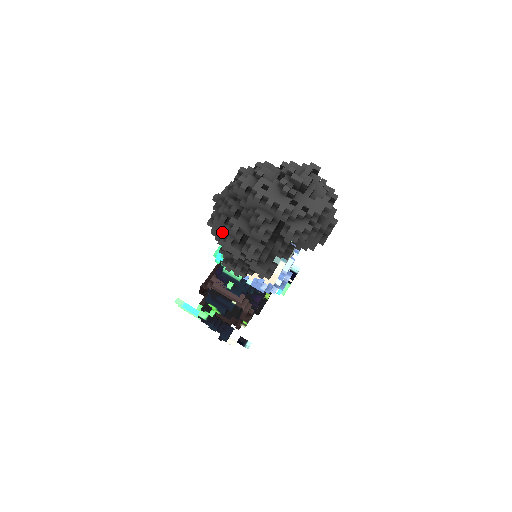
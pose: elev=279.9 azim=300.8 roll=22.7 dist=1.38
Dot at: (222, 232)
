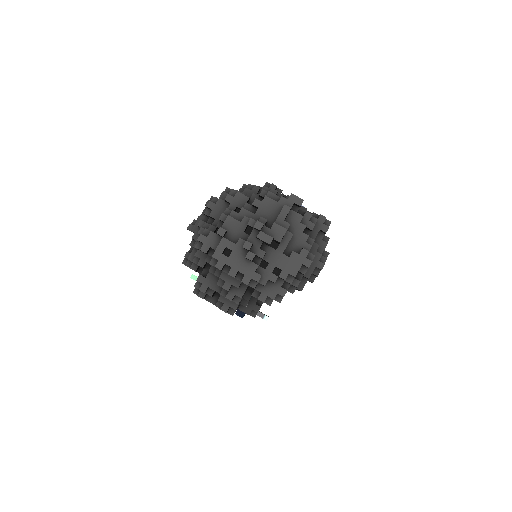
Dot at: occluded
